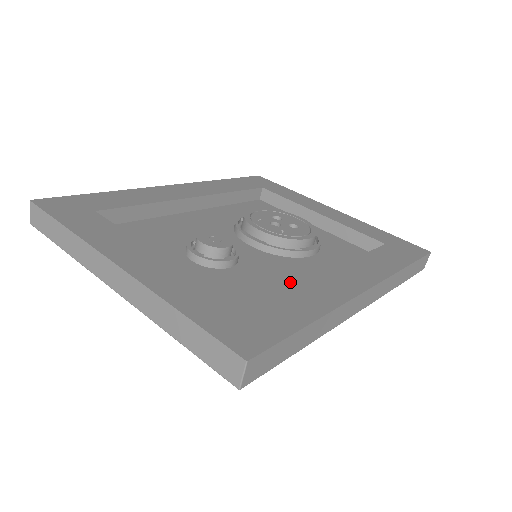
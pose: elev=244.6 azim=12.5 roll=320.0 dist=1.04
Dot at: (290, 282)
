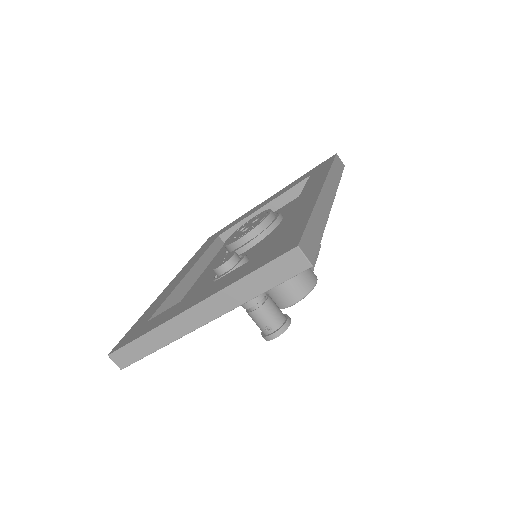
Dot at: occluded
